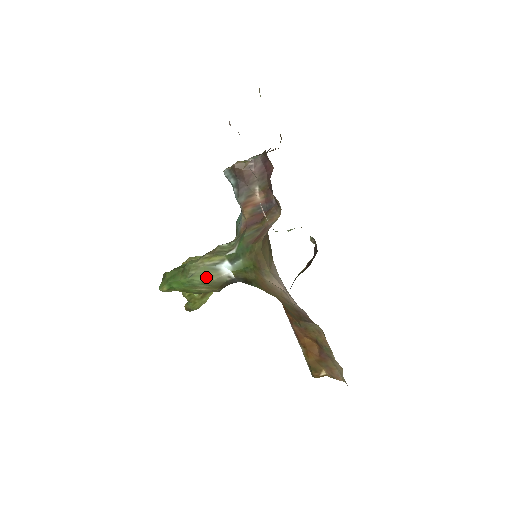
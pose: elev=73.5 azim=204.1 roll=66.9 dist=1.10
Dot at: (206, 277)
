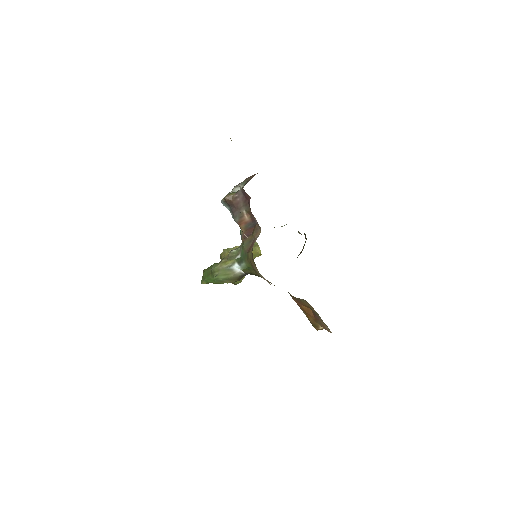
Dot at: (226, 275)
